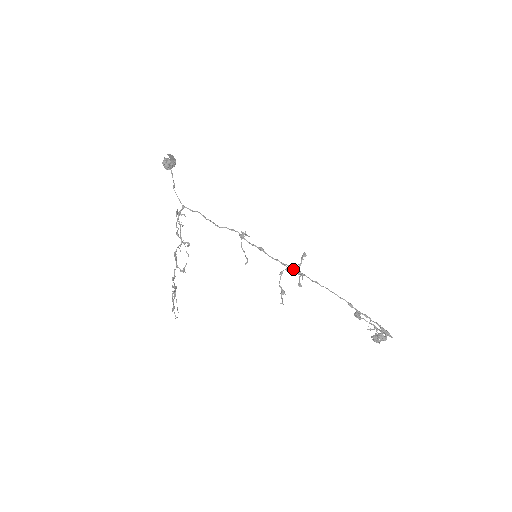
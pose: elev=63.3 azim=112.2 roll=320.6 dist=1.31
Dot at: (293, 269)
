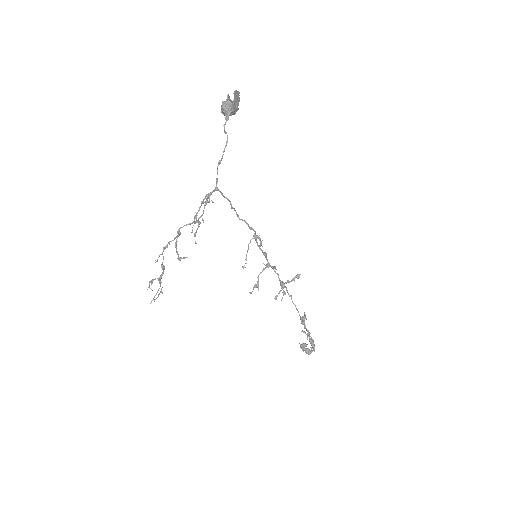
Dot at: (280, 281)
